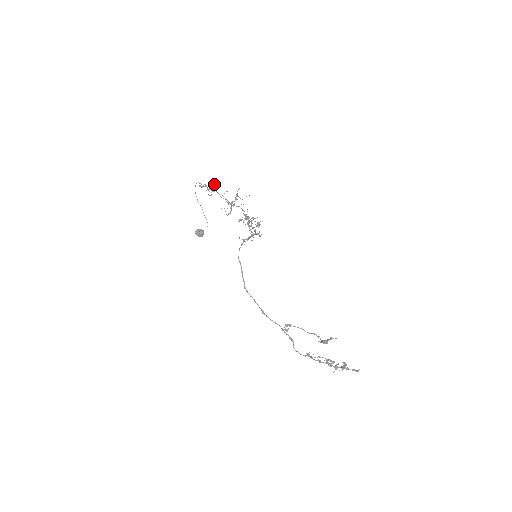
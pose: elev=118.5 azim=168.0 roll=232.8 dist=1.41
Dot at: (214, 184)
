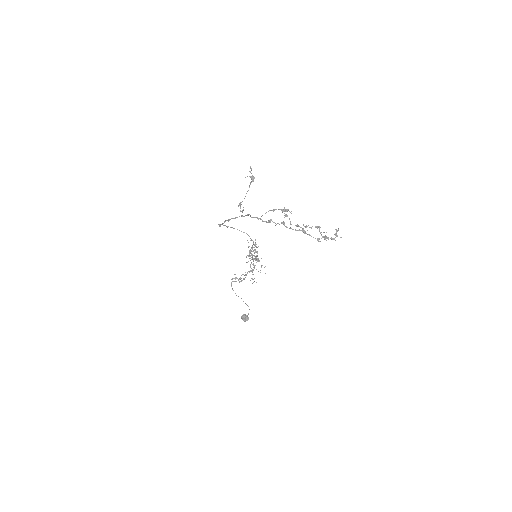
Dot at: (244, 279)
